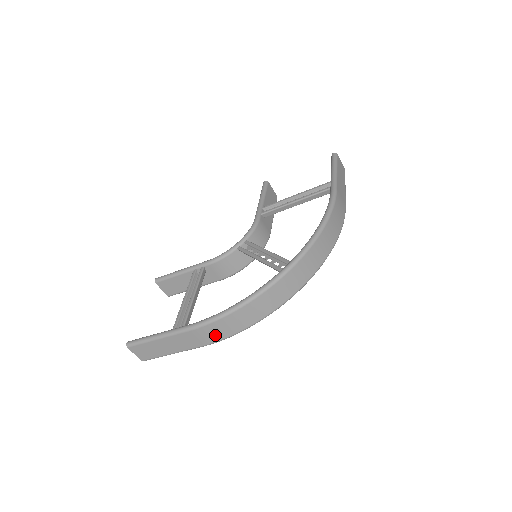
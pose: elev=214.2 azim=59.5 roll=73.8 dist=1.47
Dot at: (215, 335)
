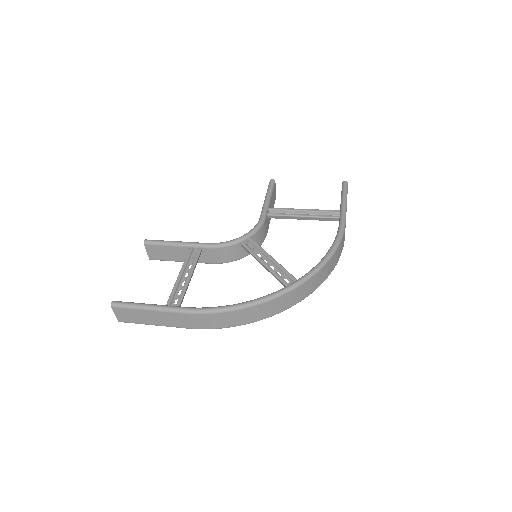
Dot at: (208, 324)
